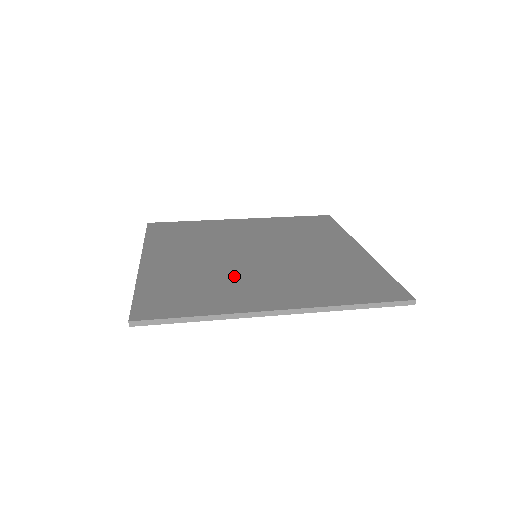
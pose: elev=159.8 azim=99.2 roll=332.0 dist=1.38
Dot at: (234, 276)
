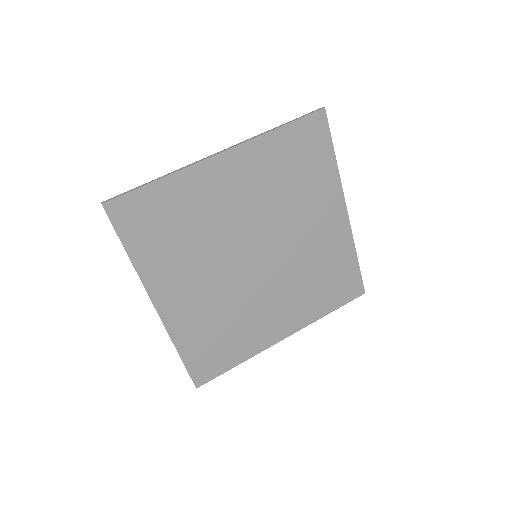
Dot at: (247, 306)
